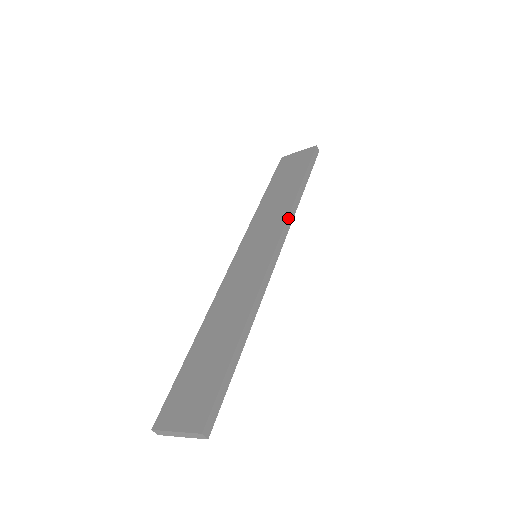
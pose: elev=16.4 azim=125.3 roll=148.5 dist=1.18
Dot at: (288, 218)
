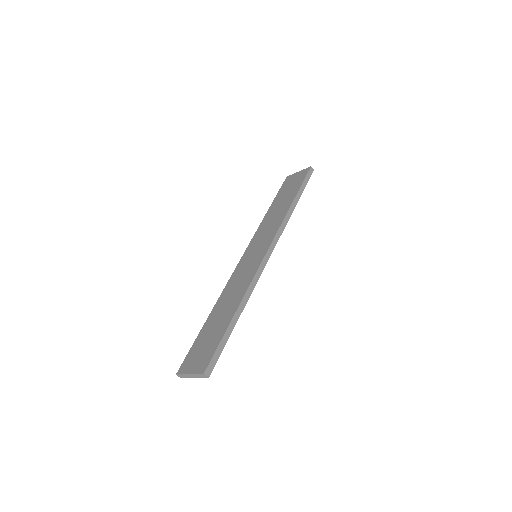
Dot at: (280, 226)
